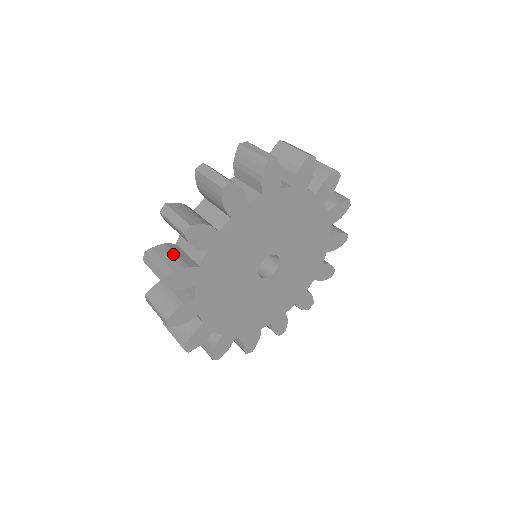
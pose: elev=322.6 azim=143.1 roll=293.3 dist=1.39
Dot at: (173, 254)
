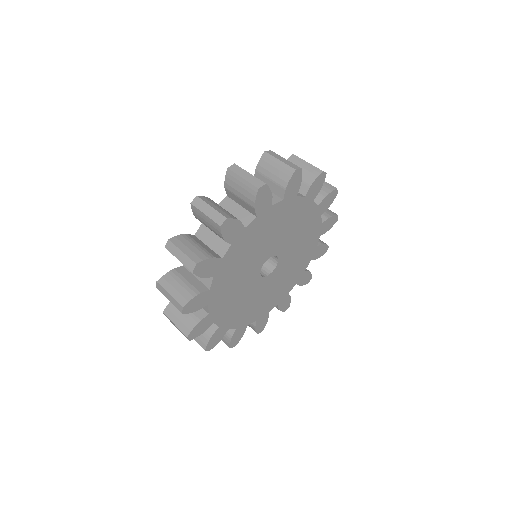
Dot at: occluded
